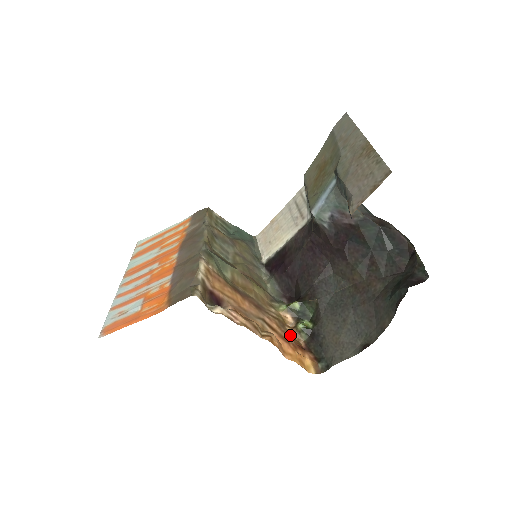
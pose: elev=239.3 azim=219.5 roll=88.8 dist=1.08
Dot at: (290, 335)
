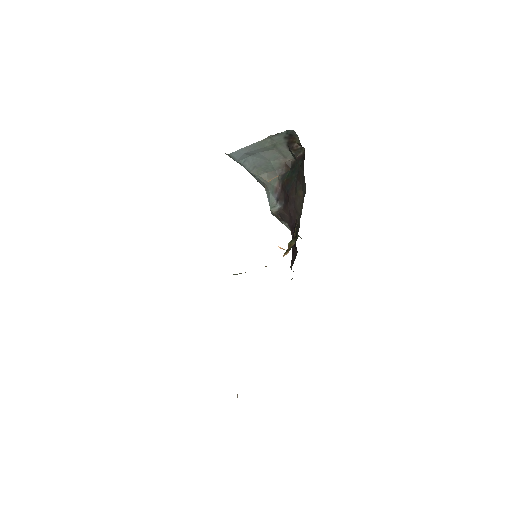
Dot at: occluded
